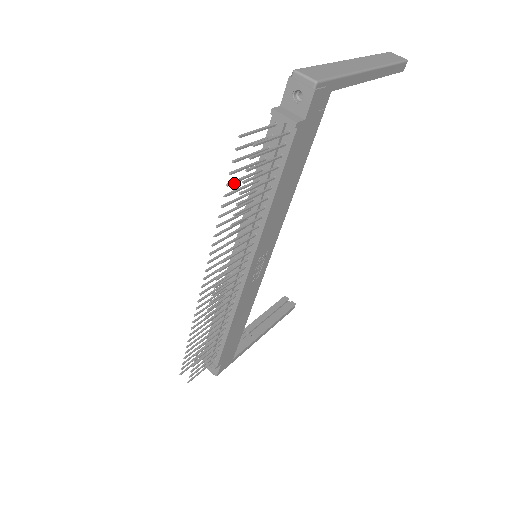
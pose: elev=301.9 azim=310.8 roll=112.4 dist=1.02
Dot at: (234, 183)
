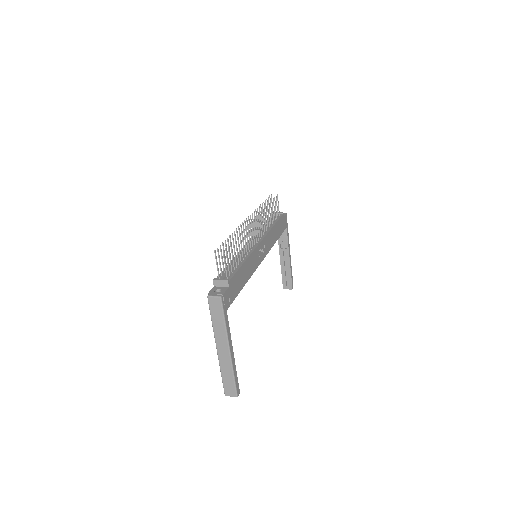
Dot at: occluded
